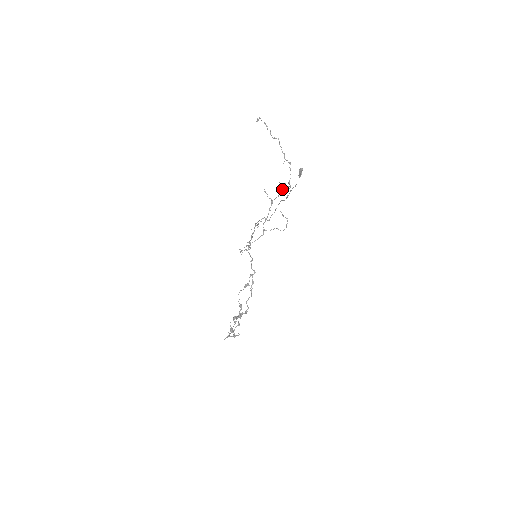
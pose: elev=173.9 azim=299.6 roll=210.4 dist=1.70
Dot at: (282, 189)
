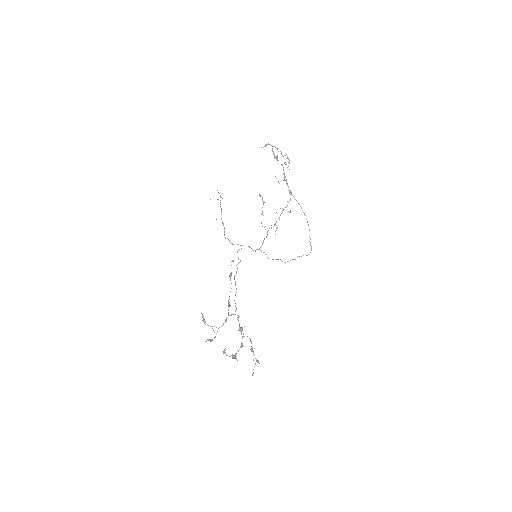
Dot at: (290, 194)
